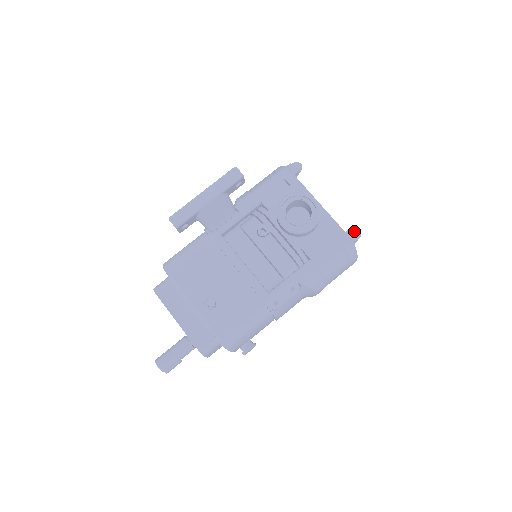
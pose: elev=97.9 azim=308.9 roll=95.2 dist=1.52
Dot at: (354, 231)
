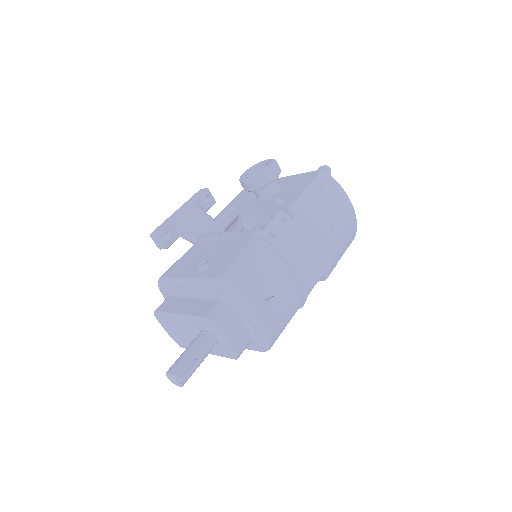
Dot at: (320, 167)
